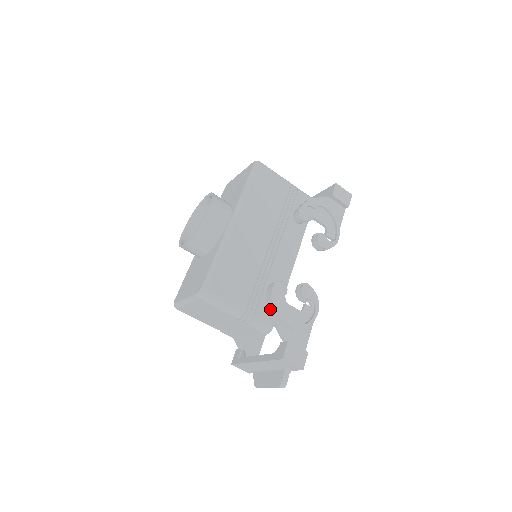
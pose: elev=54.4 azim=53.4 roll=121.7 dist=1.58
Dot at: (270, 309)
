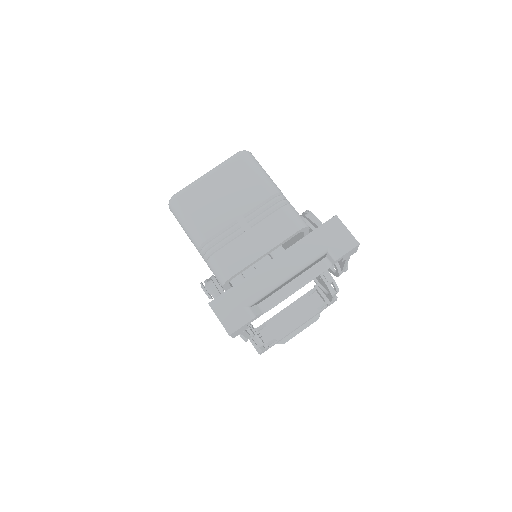
Dot at: (306, 213)
